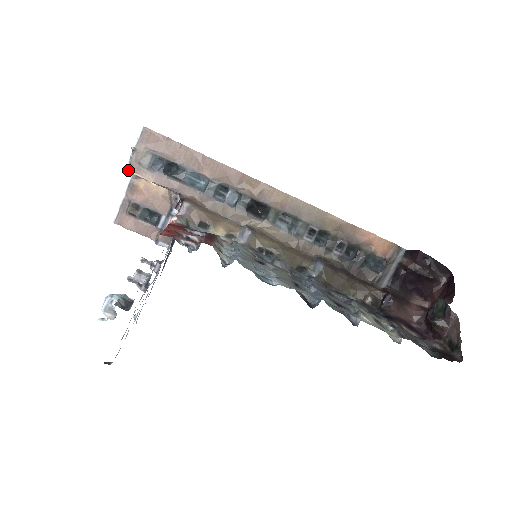
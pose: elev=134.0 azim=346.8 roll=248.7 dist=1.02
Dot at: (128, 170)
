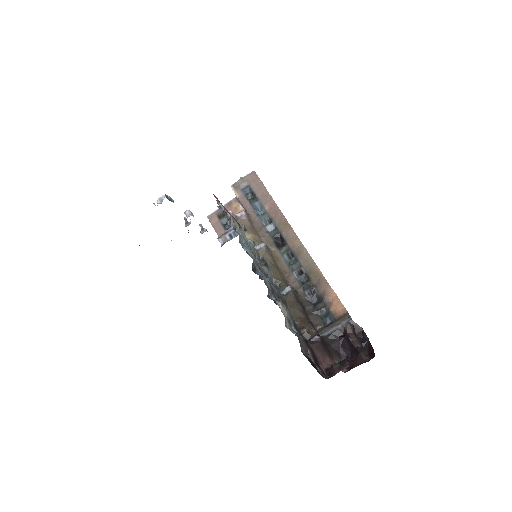
Dot at: (232, 186)
